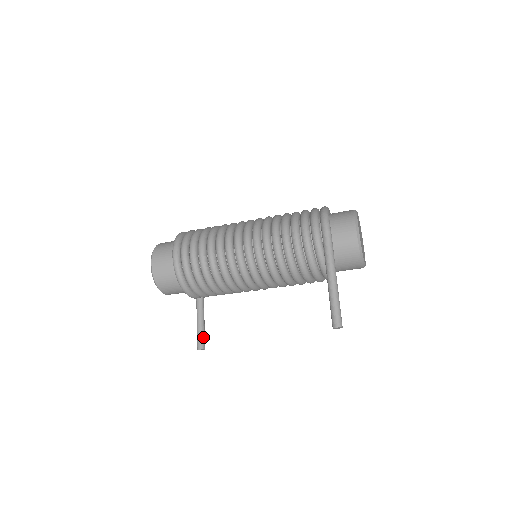
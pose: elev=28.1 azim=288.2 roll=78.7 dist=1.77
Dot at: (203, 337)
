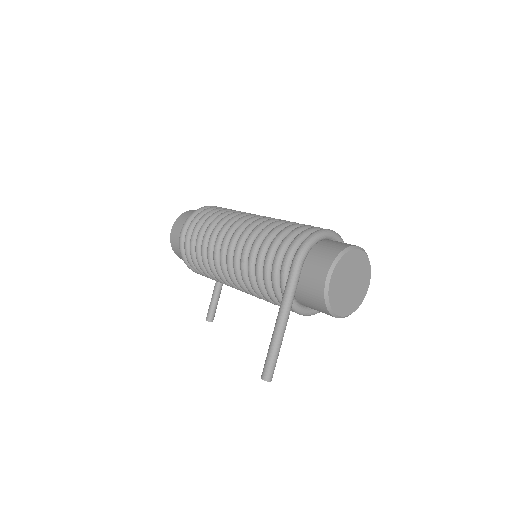
Dot at: (213, 310)
